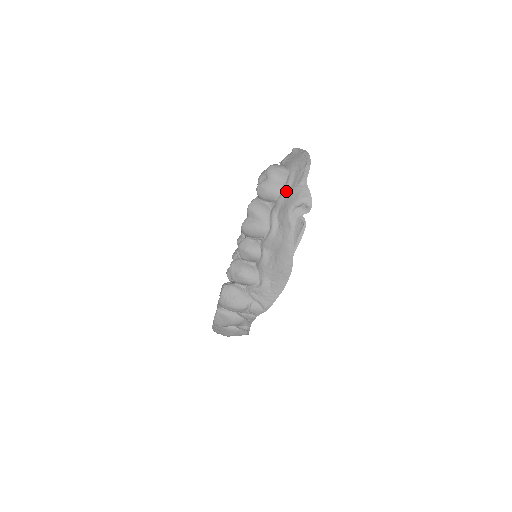
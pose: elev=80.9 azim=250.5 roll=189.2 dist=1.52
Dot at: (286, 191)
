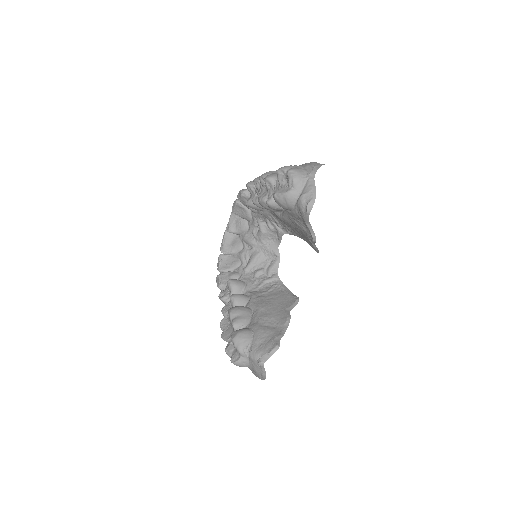
Dot at: occluded
